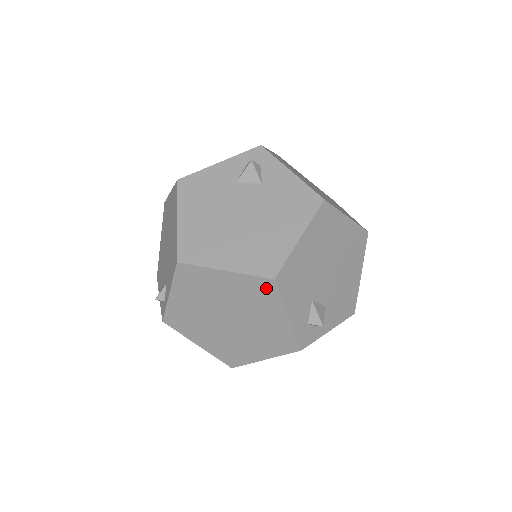
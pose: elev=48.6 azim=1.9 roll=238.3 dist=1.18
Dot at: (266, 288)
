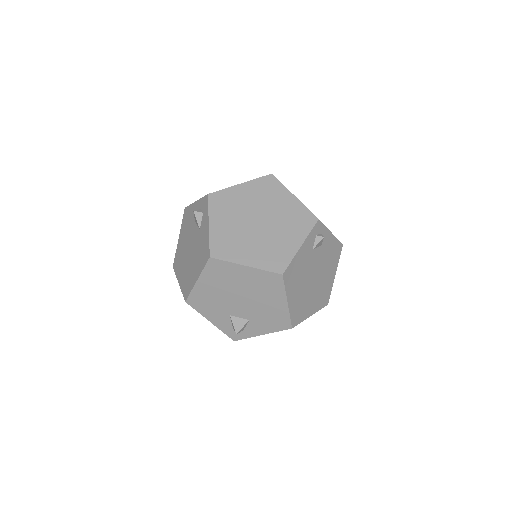
Dot at: occluded
